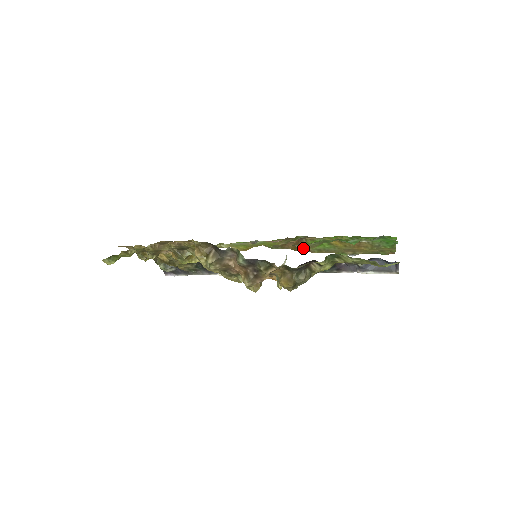
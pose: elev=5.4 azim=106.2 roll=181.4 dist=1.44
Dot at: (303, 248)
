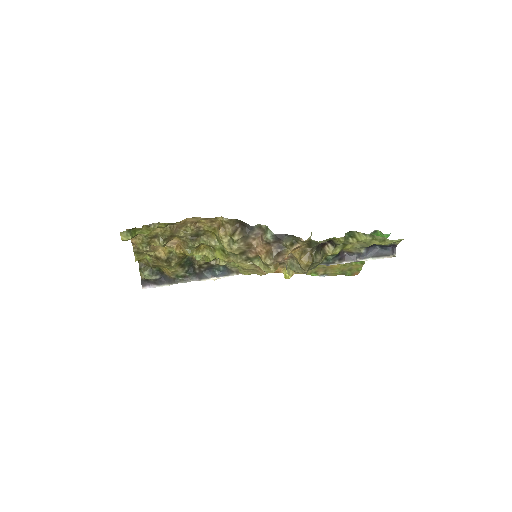
Dot at: occluded
